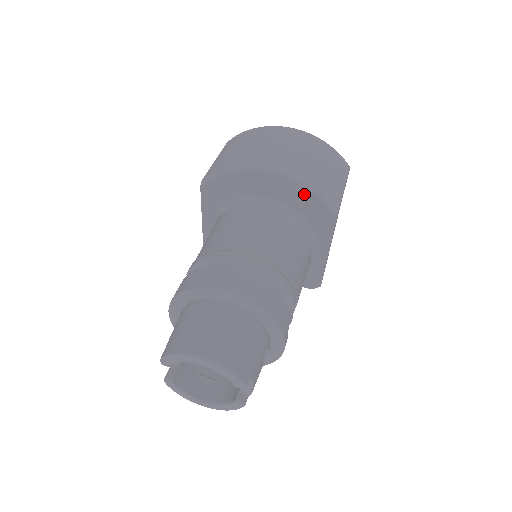
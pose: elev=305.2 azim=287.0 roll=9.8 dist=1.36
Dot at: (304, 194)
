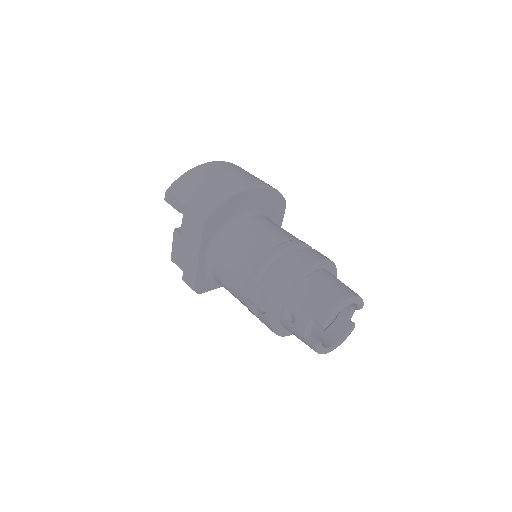
Dot at: (271, 196)
